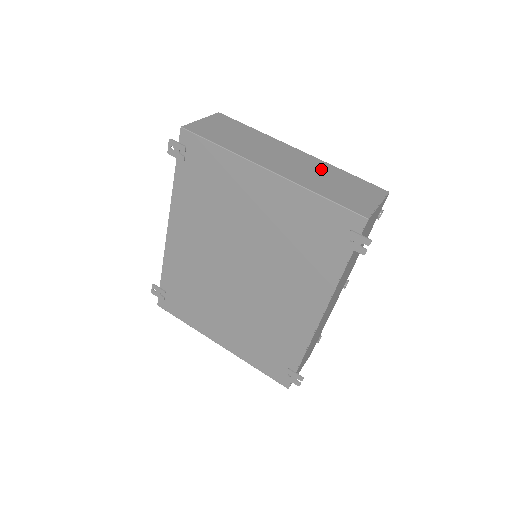
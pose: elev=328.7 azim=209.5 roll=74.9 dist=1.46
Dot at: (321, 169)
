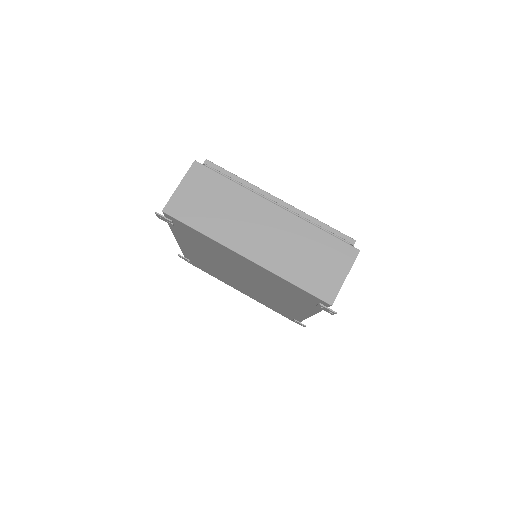
Dot at: (296, 235)
